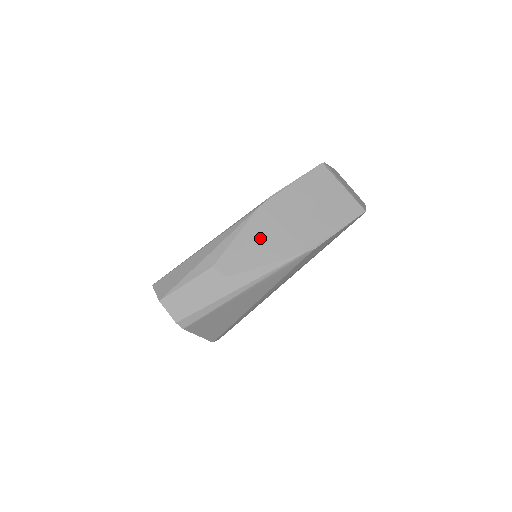
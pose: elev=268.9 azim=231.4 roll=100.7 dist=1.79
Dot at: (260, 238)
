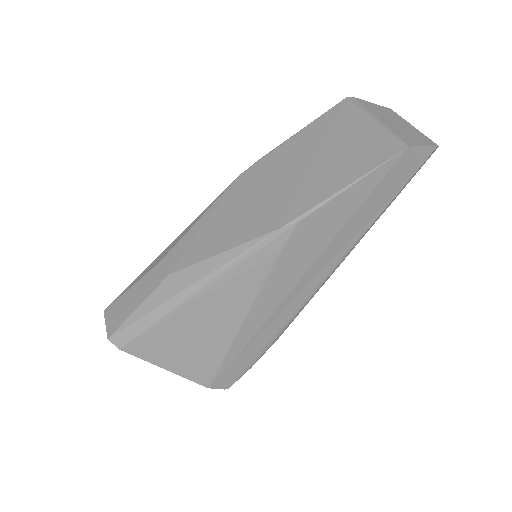
Dot at: (225, 218)
